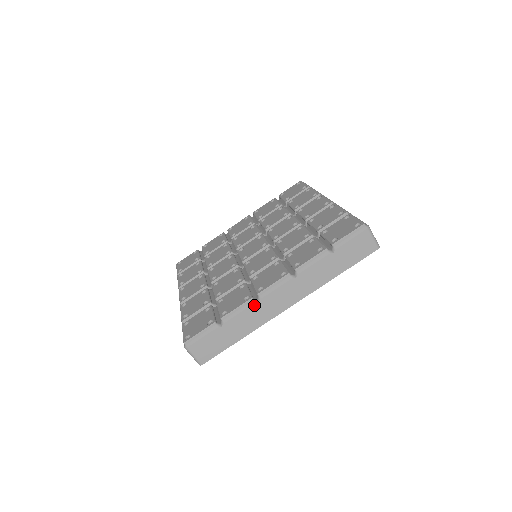
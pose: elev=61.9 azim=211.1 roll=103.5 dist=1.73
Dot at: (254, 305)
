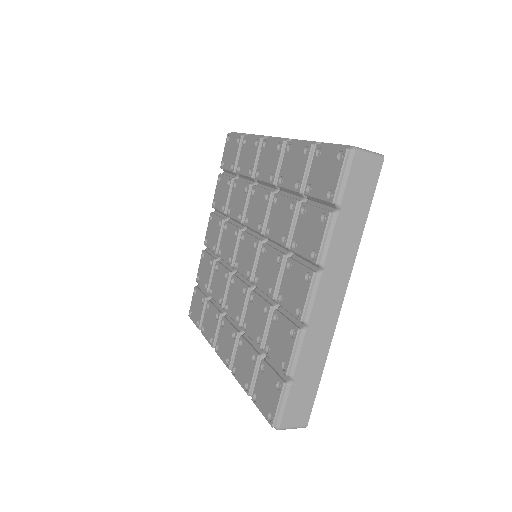
Dot at: occluded
